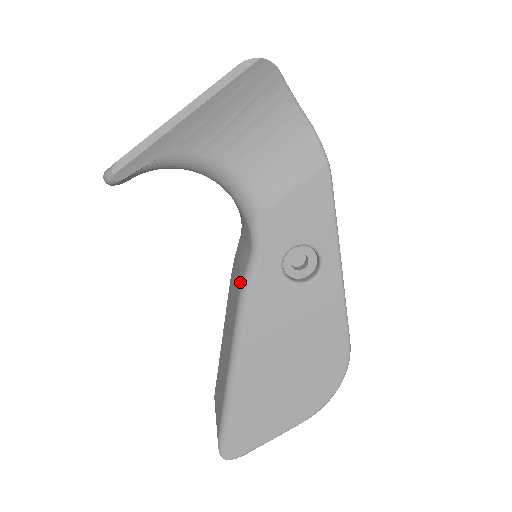
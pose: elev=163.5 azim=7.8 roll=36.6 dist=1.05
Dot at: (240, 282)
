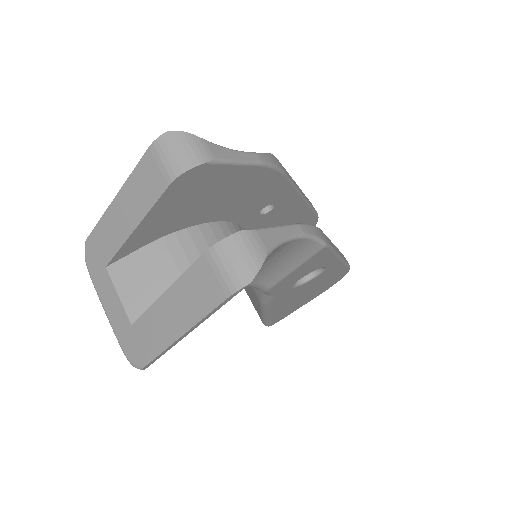
Dot at: (257, 295)
